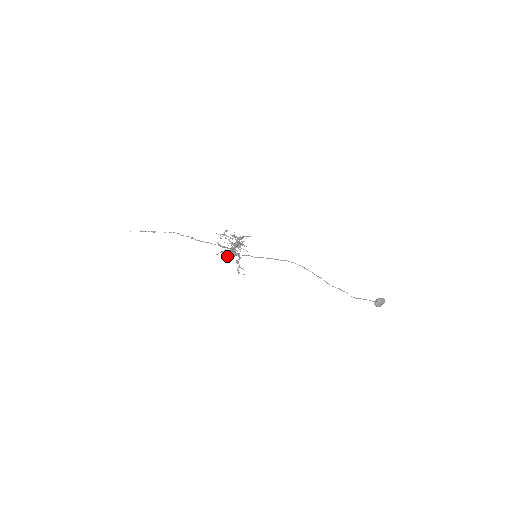
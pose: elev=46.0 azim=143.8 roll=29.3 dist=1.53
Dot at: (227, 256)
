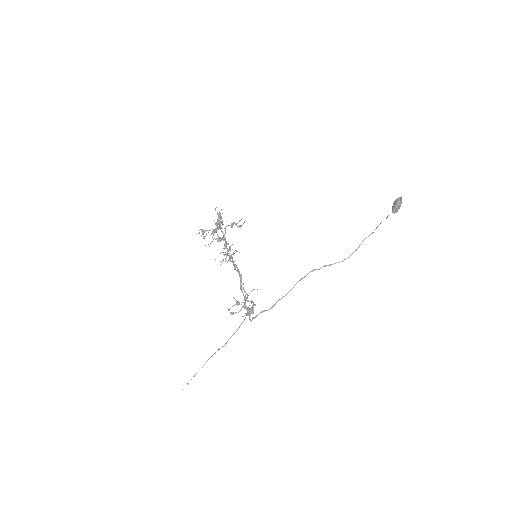
Dot at: occluded
